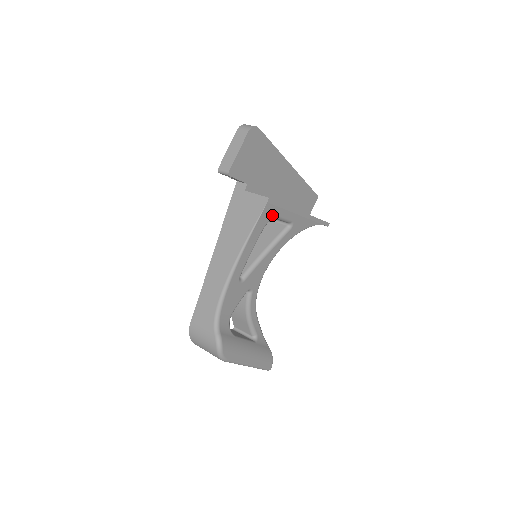
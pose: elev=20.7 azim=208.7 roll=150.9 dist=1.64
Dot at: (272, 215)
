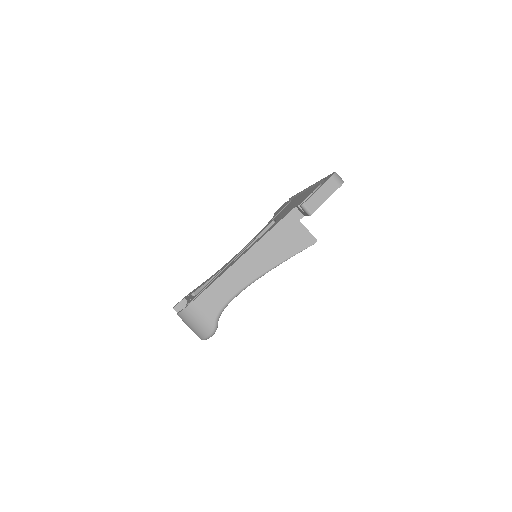
Dot at: occluded
